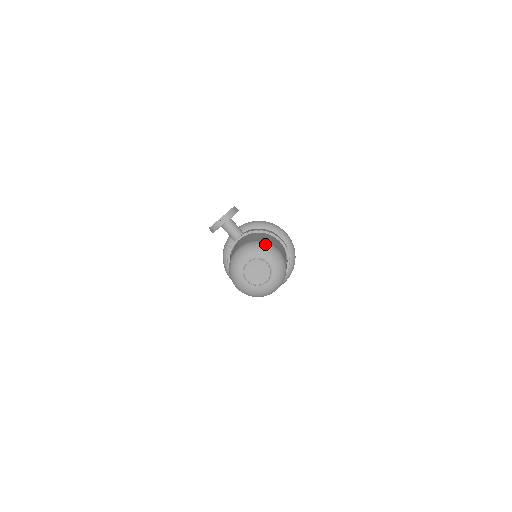
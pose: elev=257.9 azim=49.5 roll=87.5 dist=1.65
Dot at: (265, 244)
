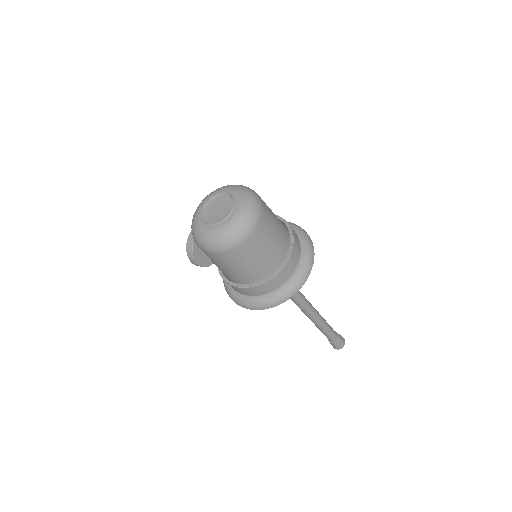
Dot at: occluded
